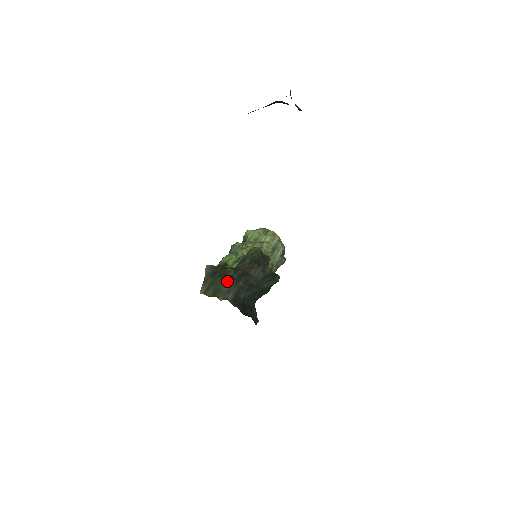
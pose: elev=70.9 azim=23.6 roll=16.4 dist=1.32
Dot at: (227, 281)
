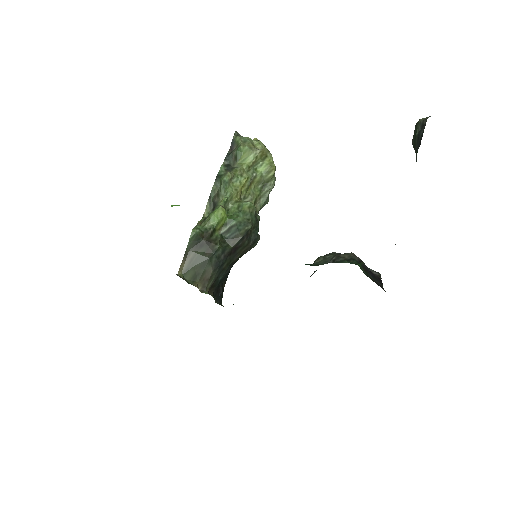
Dot at: (212, 266)
